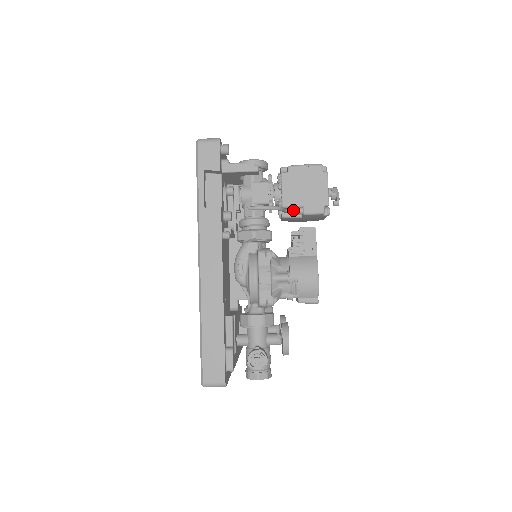
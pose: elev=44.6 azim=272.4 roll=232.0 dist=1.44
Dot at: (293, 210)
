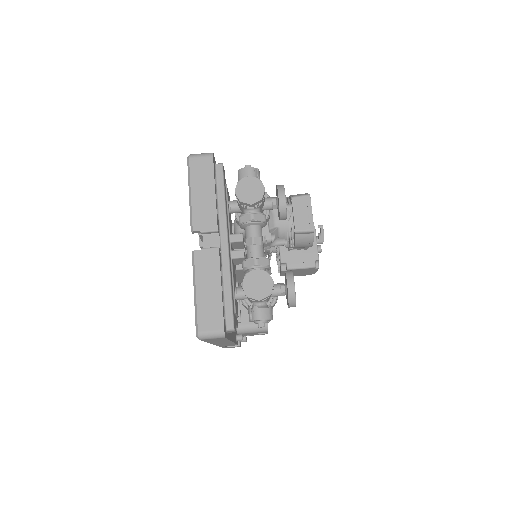
Dot at: occluded
